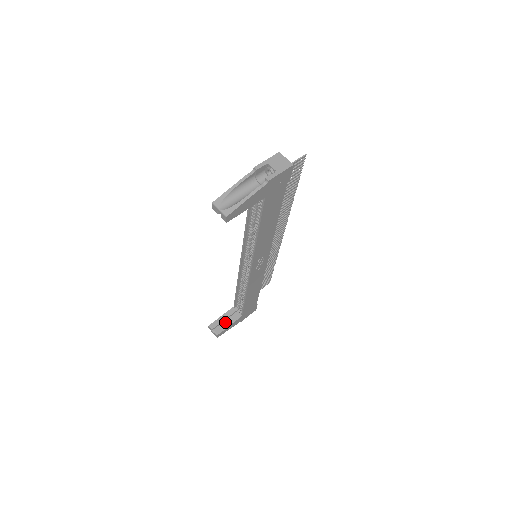
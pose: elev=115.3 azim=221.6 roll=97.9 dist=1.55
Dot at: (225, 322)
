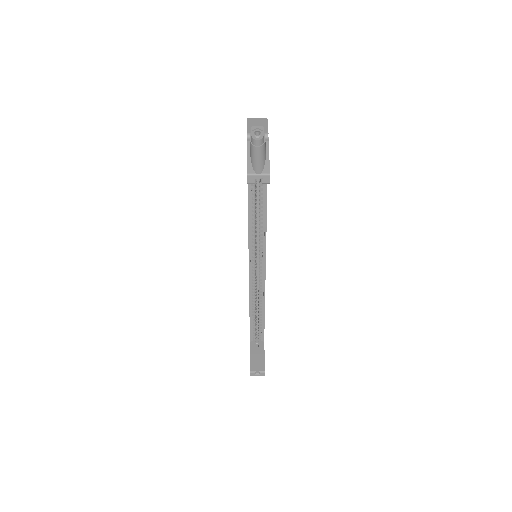
Dot at: (258, 358)
